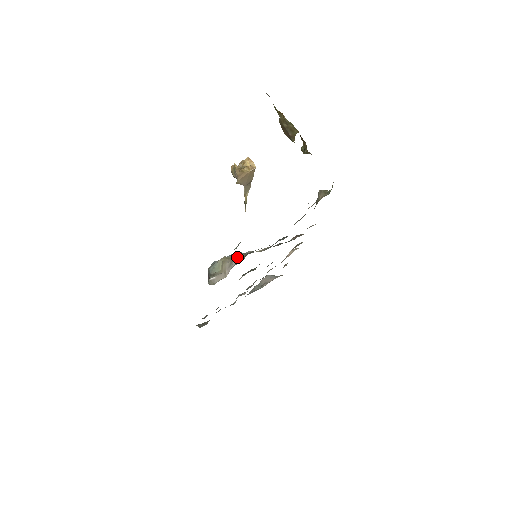
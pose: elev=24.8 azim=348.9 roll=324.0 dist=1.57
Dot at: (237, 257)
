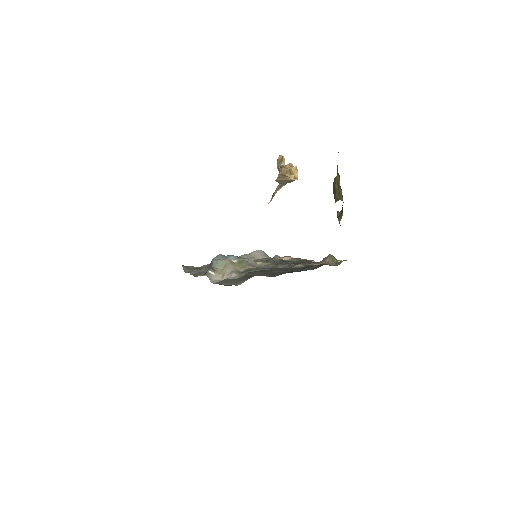
Dot at: (239, 266)
